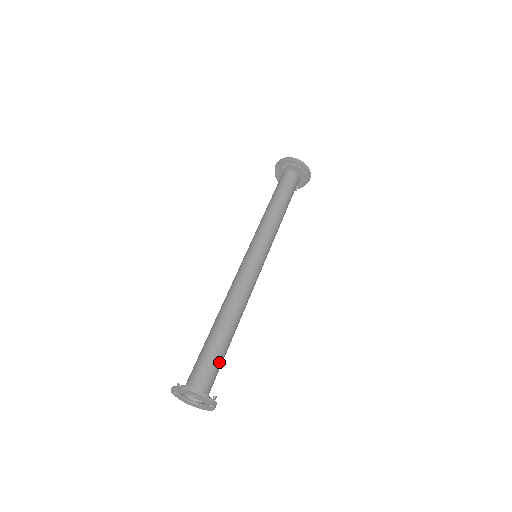
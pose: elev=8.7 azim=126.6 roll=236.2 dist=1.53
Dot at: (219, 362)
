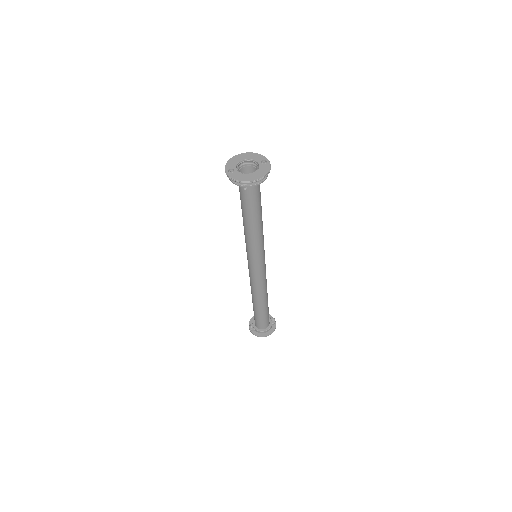
Dot at: (268, 312)
